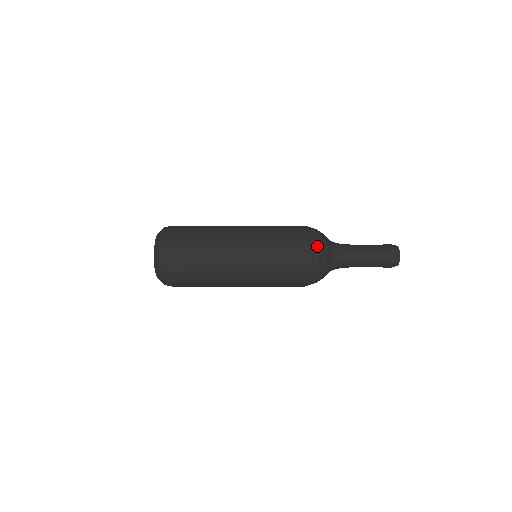
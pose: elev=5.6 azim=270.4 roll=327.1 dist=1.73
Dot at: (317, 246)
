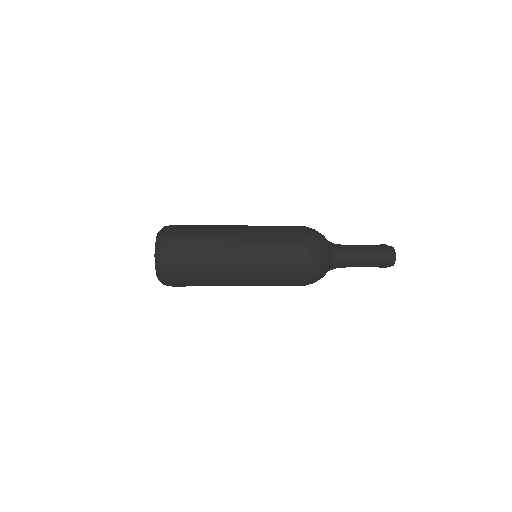
Dot at: (318, 265)
